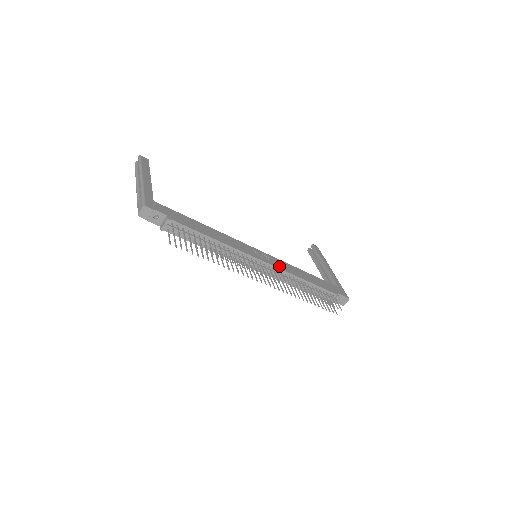
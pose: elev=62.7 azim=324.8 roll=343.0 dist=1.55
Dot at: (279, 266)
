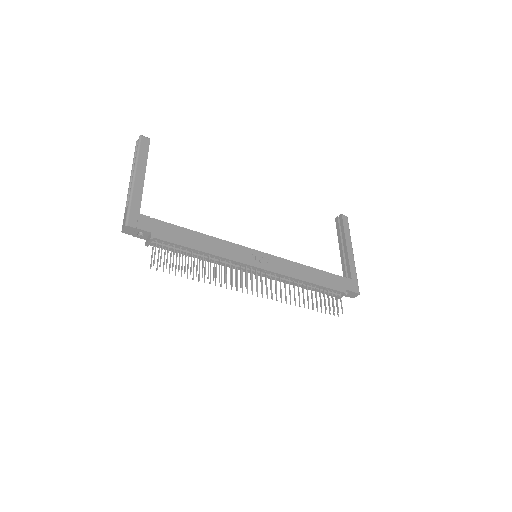
Dot at: (278, 270)
